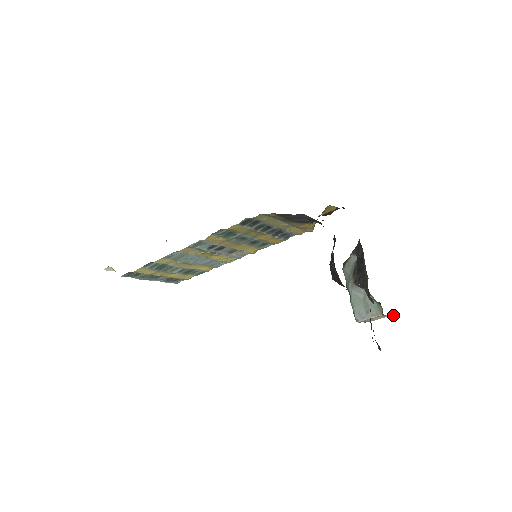
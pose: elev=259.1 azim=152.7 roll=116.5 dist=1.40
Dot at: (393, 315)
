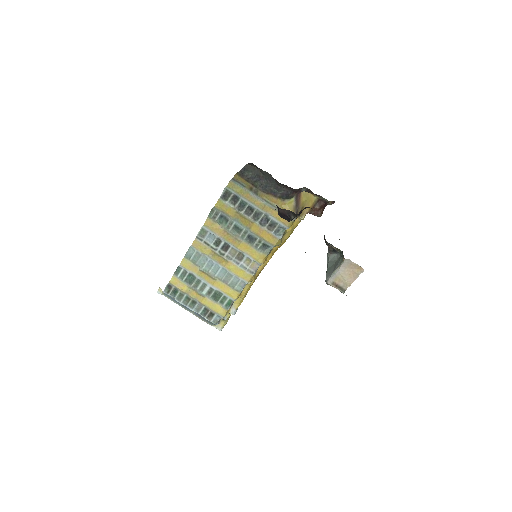
Dot at: (363, 269)
